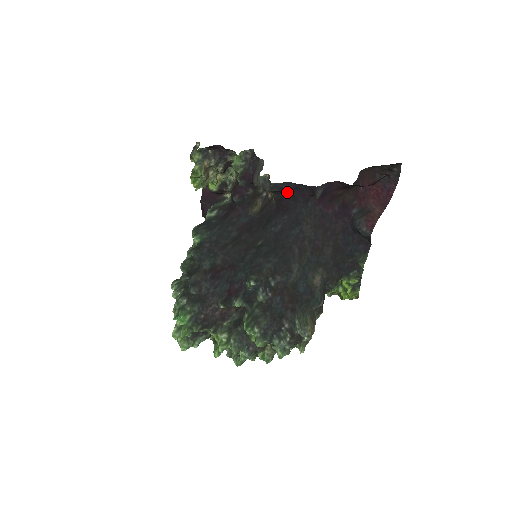
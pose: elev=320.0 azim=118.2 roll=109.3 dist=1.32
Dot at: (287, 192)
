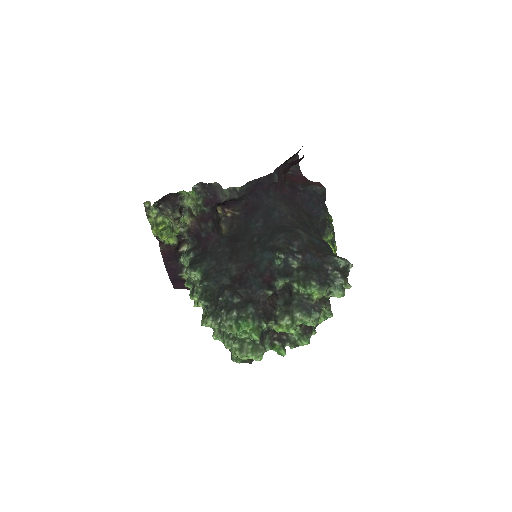
Dot at: (251, 192)
